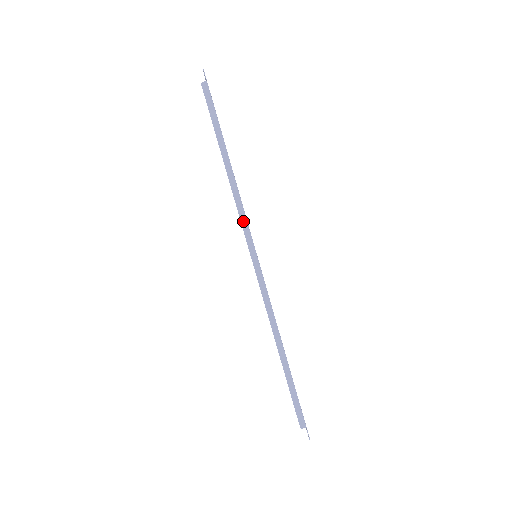
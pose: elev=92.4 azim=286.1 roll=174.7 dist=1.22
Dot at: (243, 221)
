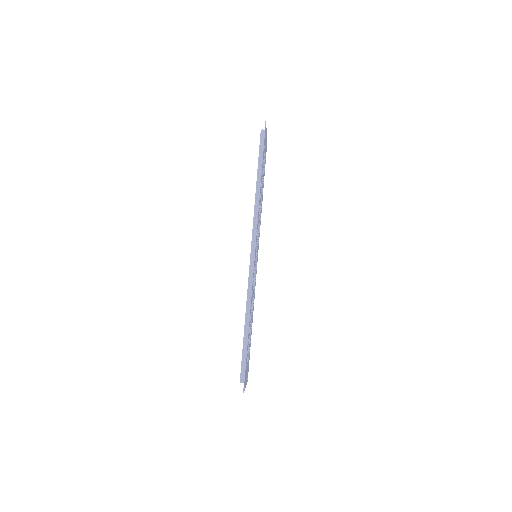
Dot at: (254, 225)
